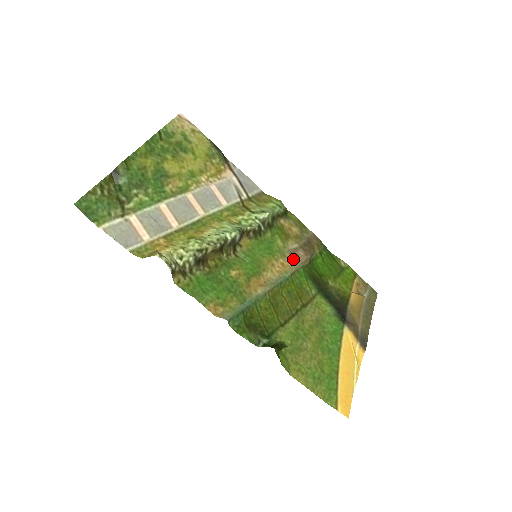
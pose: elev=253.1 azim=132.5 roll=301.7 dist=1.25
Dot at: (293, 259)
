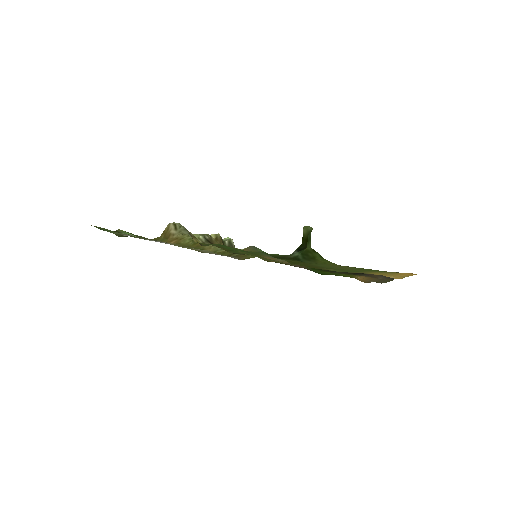
Dot at: occluded
